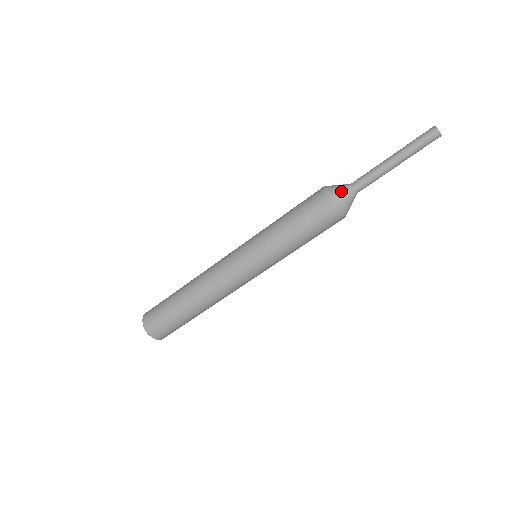
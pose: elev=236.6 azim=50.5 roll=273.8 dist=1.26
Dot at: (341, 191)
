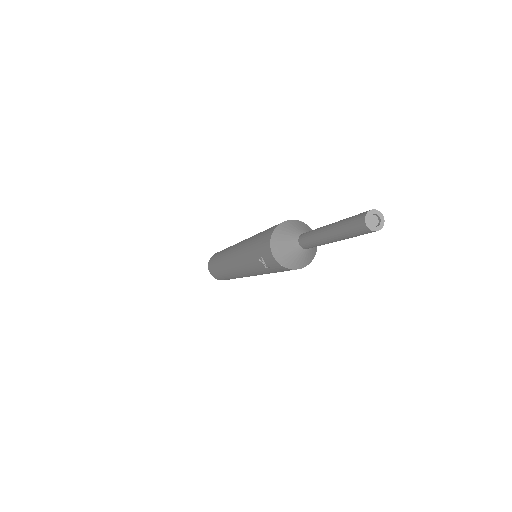
Dot at: (296, 258)
